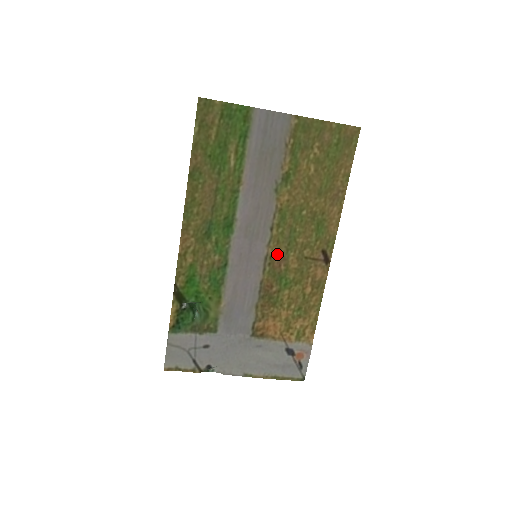
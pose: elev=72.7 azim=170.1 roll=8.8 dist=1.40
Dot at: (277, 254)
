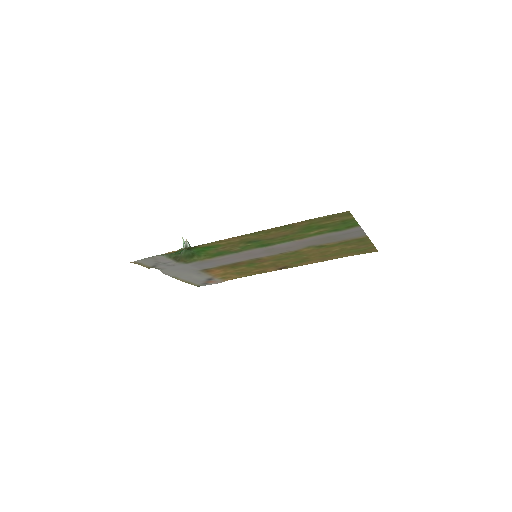
Dot at: (266, 259)
